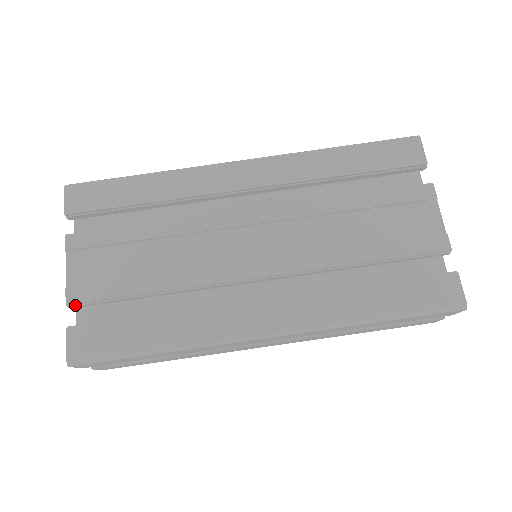
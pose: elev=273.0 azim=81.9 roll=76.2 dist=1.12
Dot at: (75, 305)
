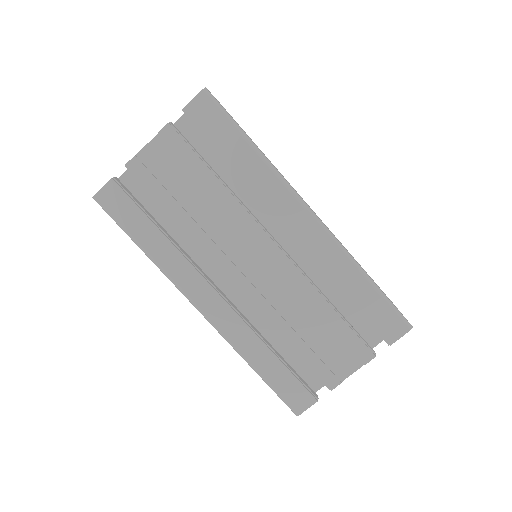
Dot at: (130, 171)
